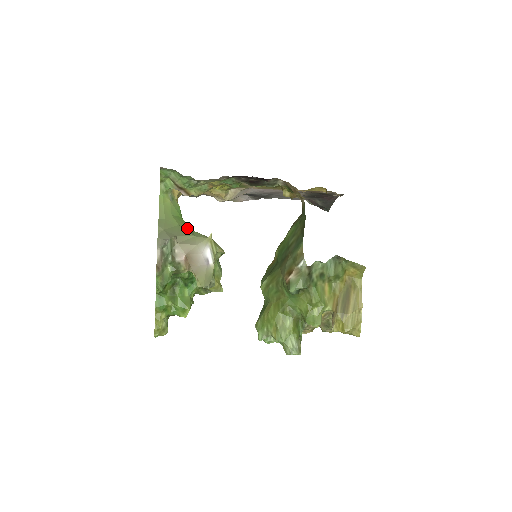
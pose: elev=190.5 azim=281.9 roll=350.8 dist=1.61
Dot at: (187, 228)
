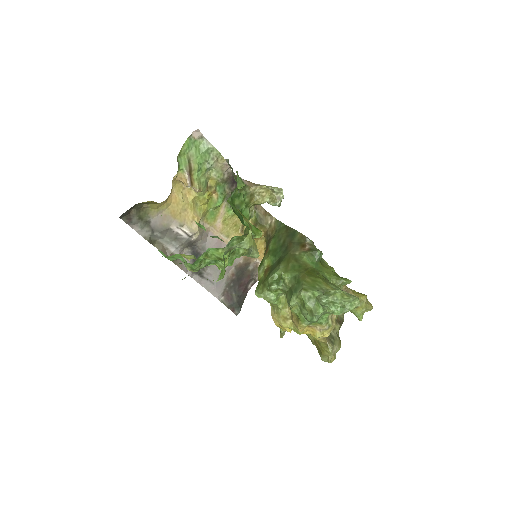
Dot at: occluded
